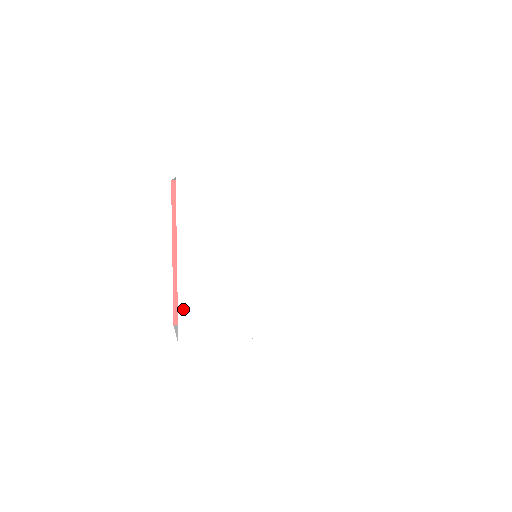
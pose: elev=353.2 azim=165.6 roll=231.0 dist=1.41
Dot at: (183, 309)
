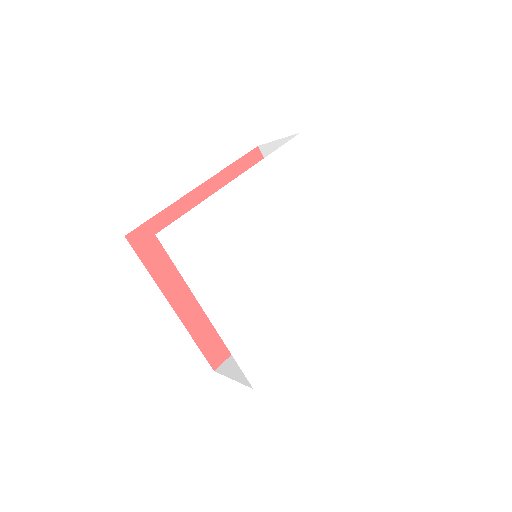
Dot at: (239, 356)
